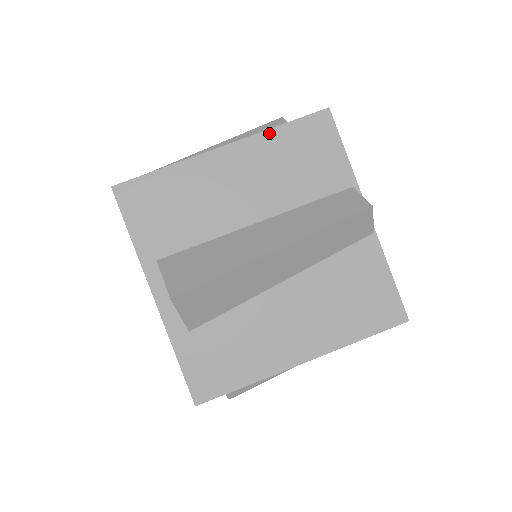
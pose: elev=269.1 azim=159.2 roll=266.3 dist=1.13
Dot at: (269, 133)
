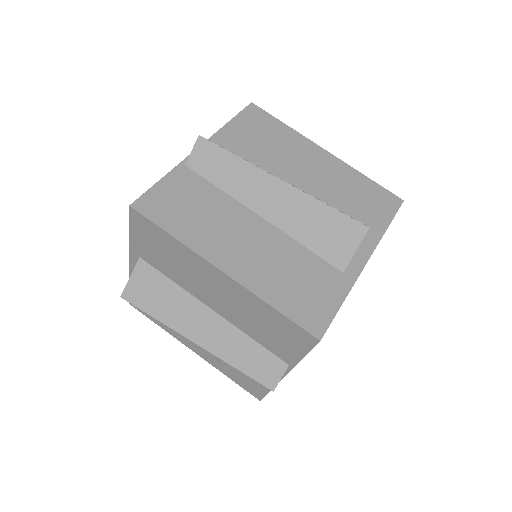
Dot at: (262, 302)
